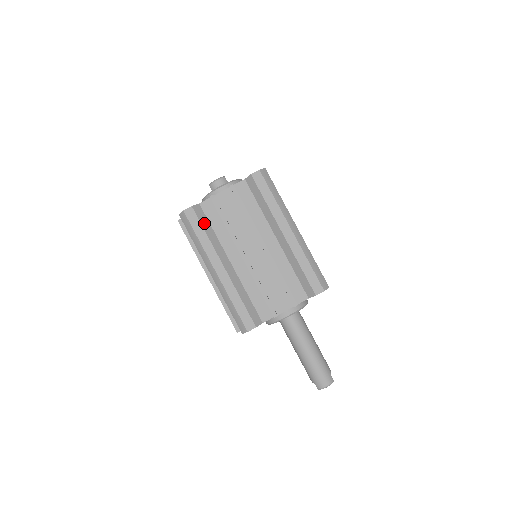
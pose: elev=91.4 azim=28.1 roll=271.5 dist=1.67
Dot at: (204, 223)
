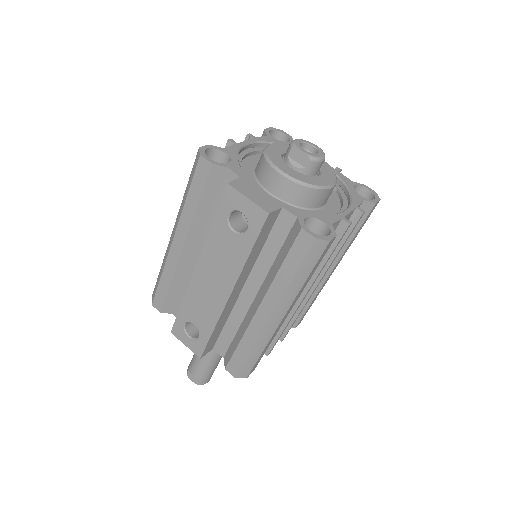
Dot at: occluded
